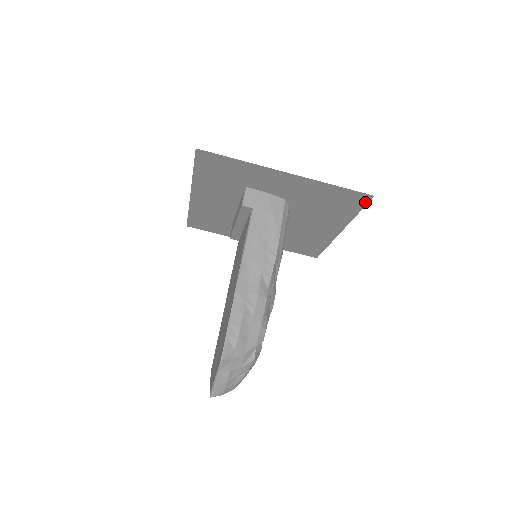
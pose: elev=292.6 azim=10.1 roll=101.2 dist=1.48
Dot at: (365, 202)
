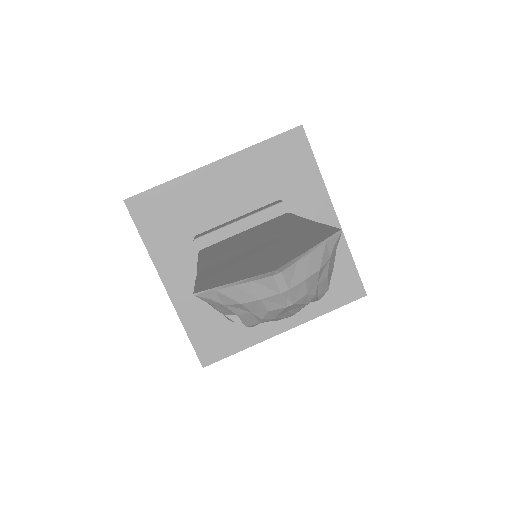
Dot at: (352, 299)
